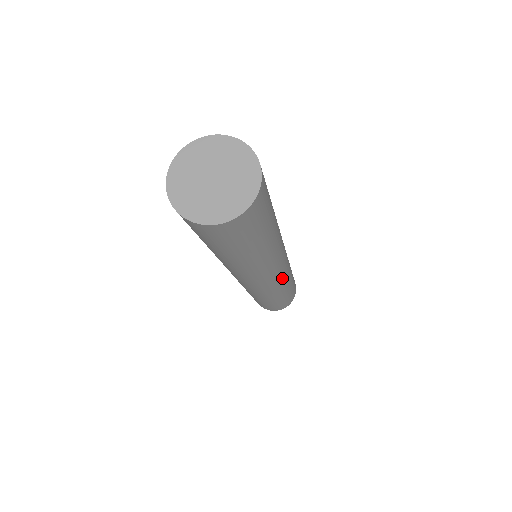
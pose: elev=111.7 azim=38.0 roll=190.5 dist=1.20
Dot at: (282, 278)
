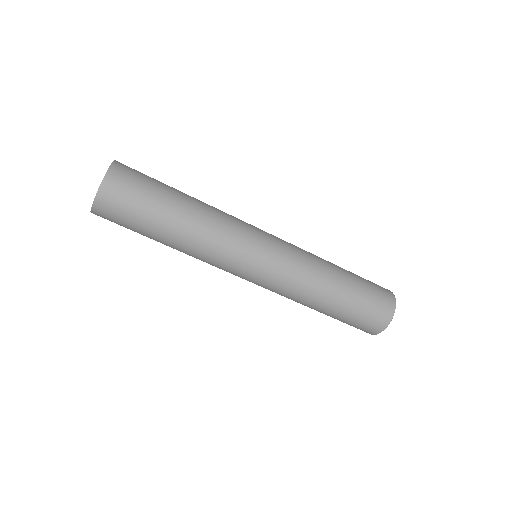
Dot at: (275, 282)
